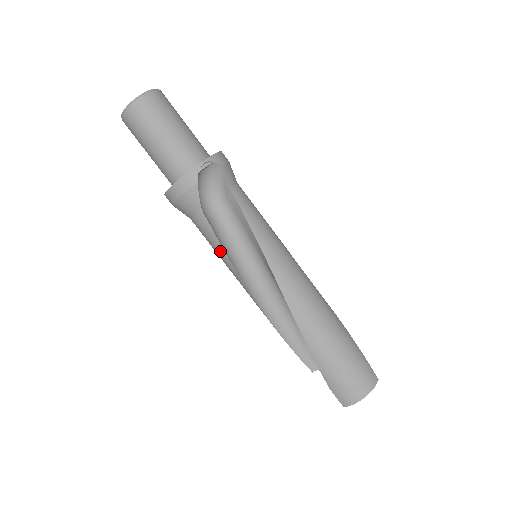
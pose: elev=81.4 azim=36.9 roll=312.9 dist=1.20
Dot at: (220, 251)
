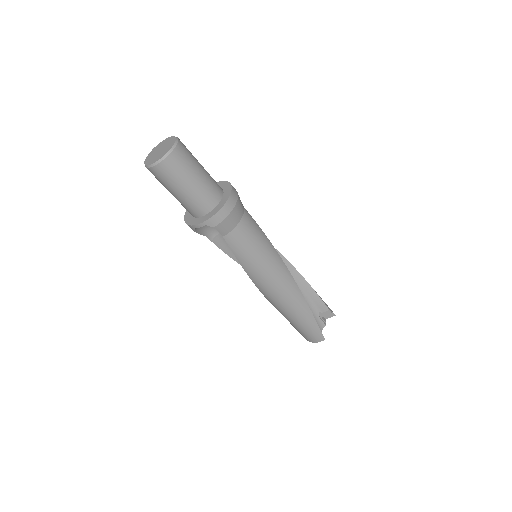
Dot at: (226, 250)
